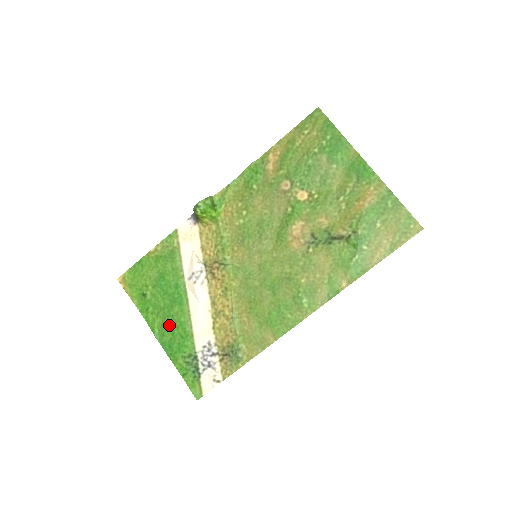
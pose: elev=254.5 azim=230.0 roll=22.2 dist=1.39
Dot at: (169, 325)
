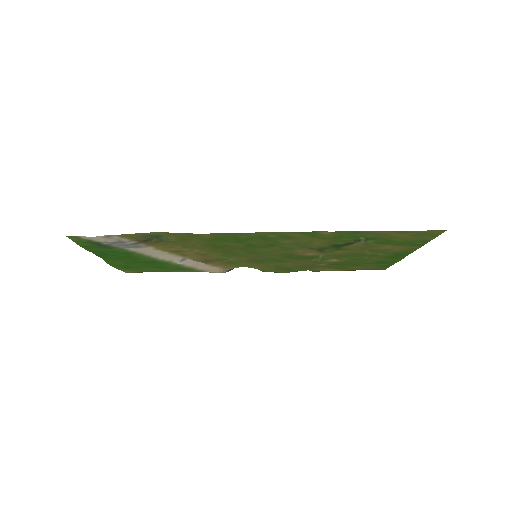
Dot at: (125, 258)
